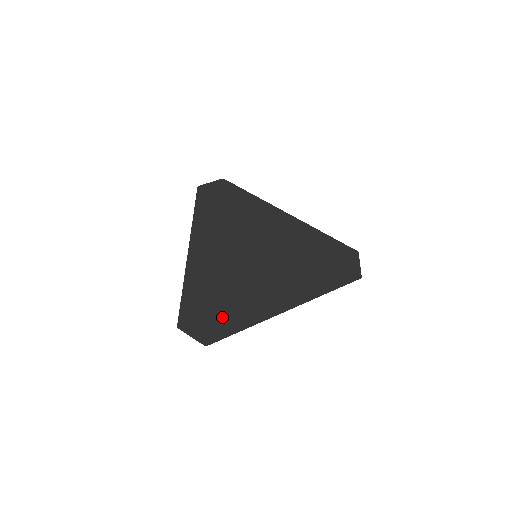
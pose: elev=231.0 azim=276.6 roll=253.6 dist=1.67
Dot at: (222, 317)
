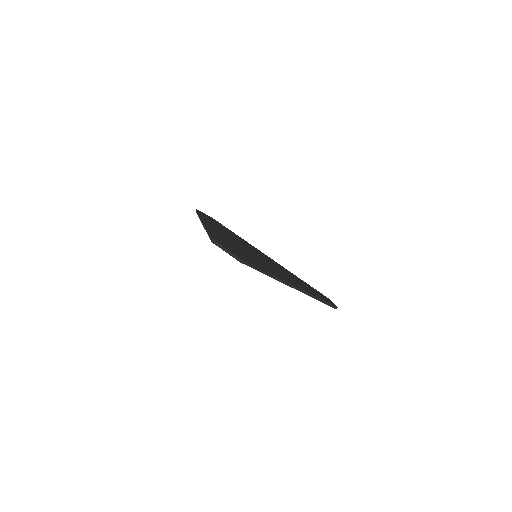
Dot at: (247, 258)
